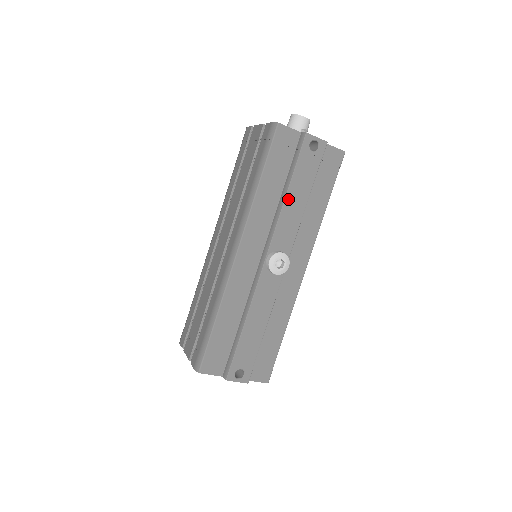
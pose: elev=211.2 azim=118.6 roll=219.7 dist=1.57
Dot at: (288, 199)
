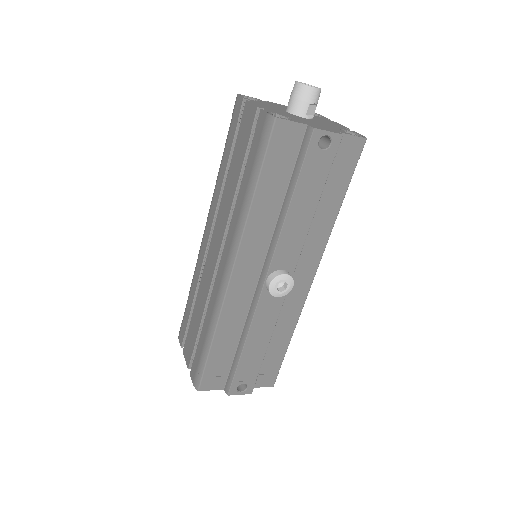
Dot at: (291, 212)
